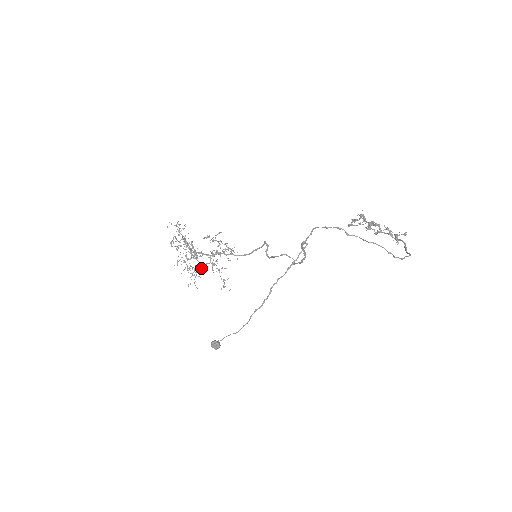
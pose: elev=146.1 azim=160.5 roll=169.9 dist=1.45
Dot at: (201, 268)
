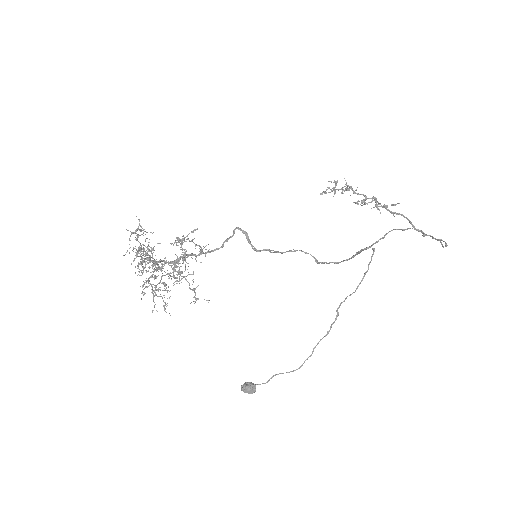
Dot at: (165, 283)
